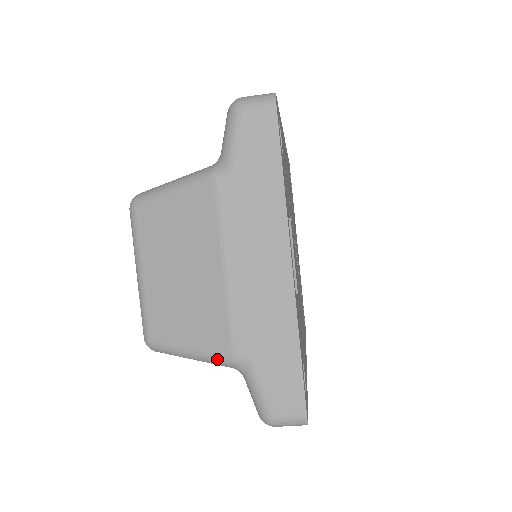
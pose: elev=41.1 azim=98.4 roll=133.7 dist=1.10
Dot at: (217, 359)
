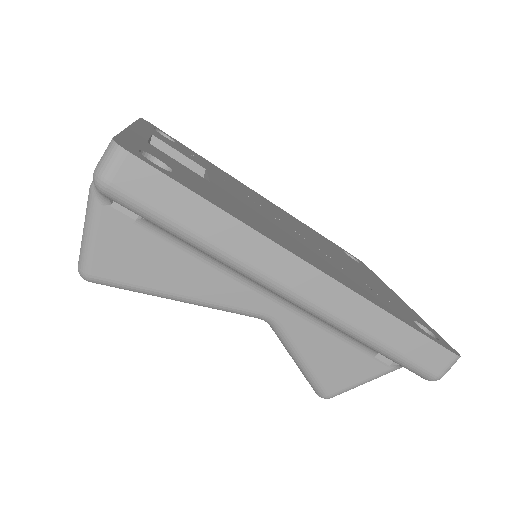
Dot at: (88, 204)
